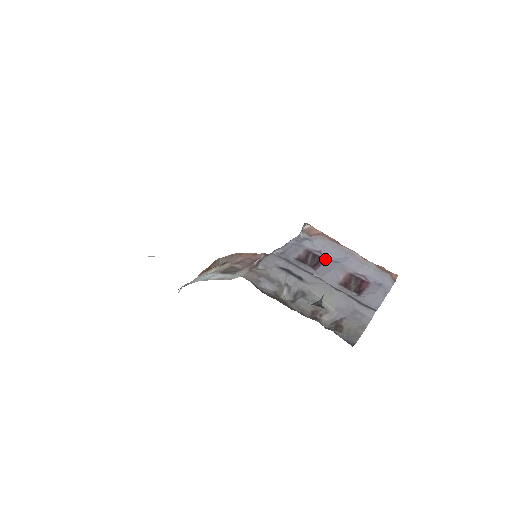
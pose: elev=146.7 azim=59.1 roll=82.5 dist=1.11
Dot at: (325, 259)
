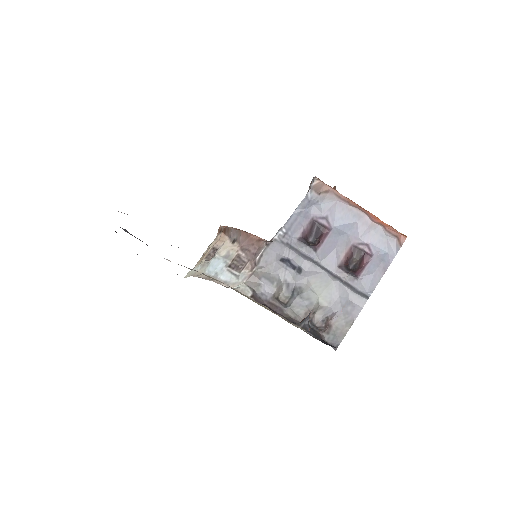
Dot at: (330, 229)
